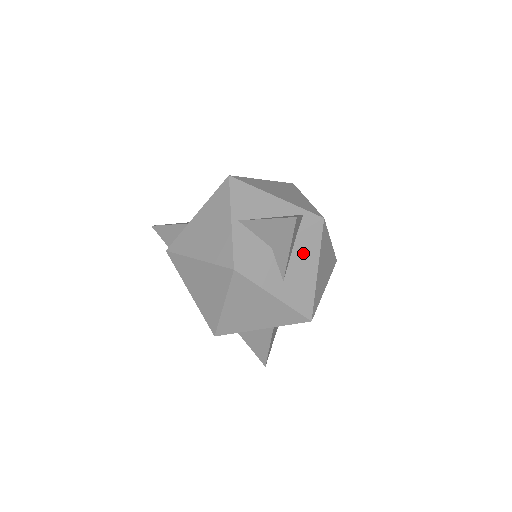
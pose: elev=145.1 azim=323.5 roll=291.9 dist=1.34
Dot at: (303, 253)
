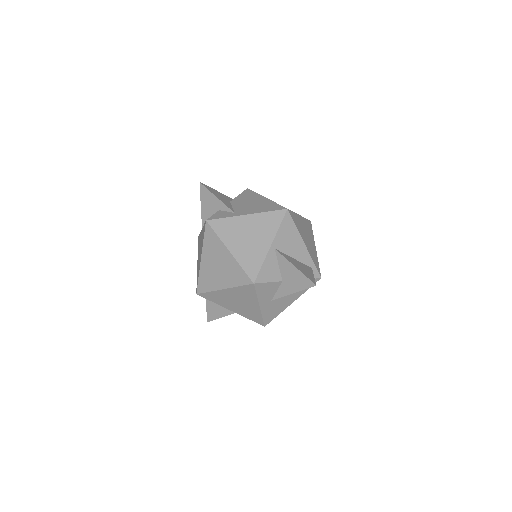
Dot at: occluded
